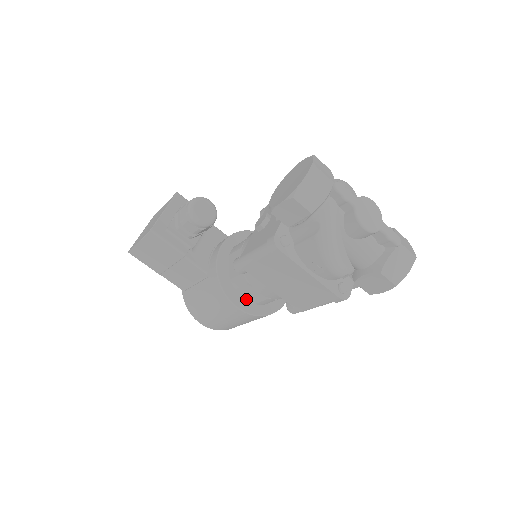
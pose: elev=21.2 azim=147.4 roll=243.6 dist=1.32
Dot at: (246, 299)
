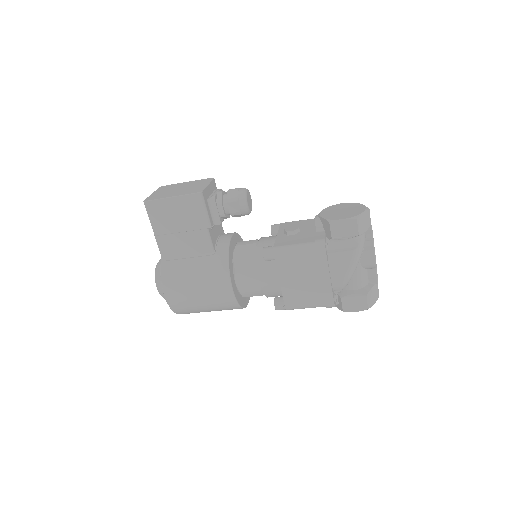
Dot at: (236, 286)
